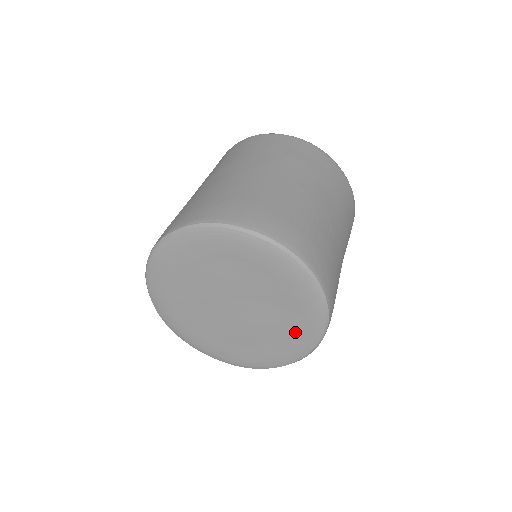
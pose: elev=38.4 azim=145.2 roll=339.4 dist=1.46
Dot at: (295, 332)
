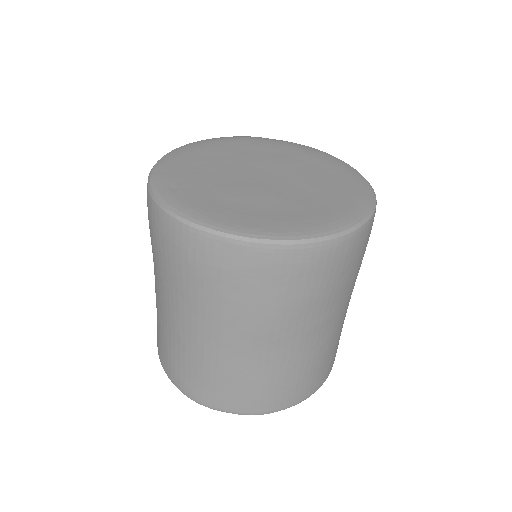
Dot at: (298, 218)
